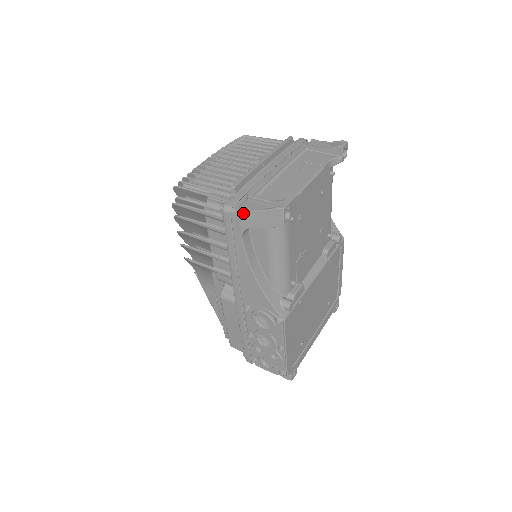
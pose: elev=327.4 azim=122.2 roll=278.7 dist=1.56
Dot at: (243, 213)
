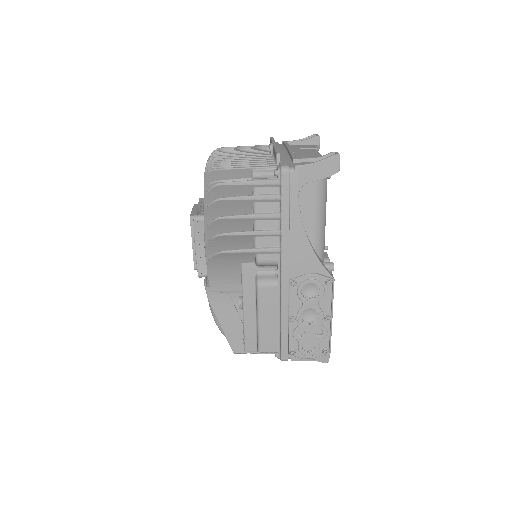
Dot at: (302, 168)
